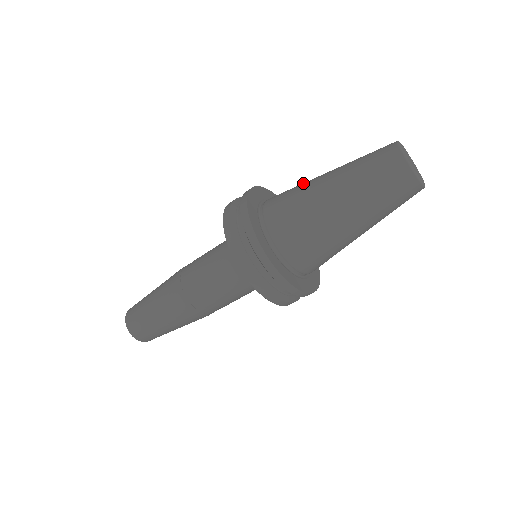
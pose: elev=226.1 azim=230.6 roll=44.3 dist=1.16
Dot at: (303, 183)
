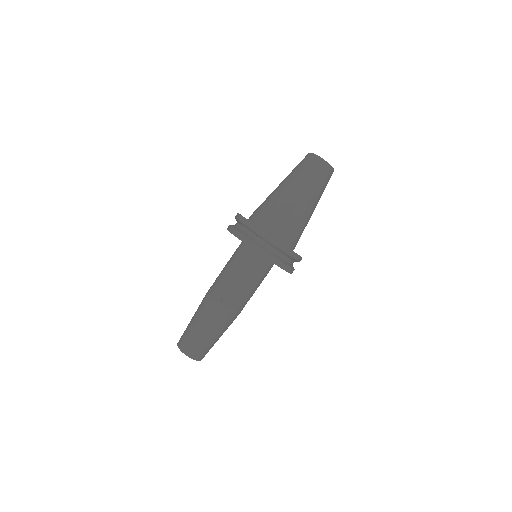
Dot at: occluded
